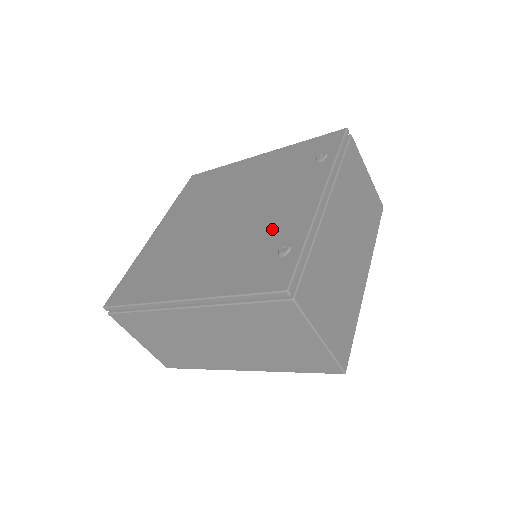
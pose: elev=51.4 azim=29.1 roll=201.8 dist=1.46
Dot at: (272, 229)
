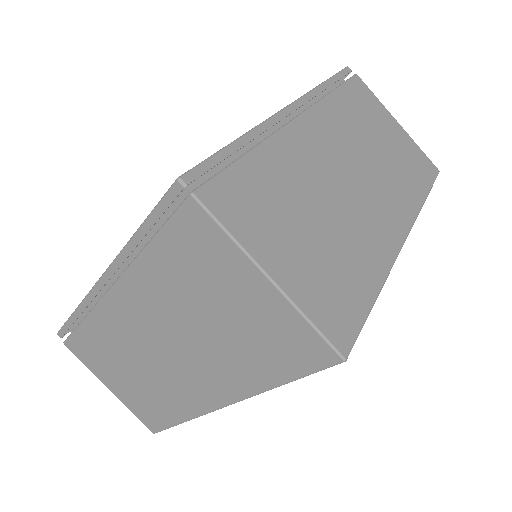
Dot at: occluded
